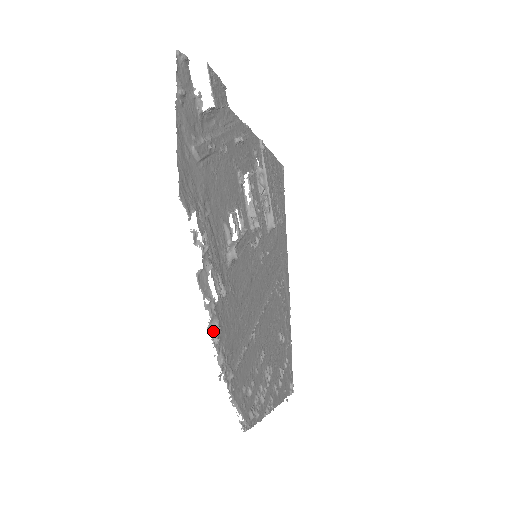
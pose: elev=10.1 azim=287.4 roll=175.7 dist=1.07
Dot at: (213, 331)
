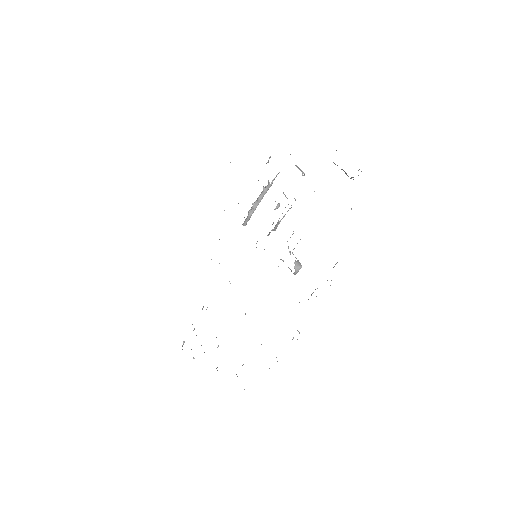
Dot at: occluded
